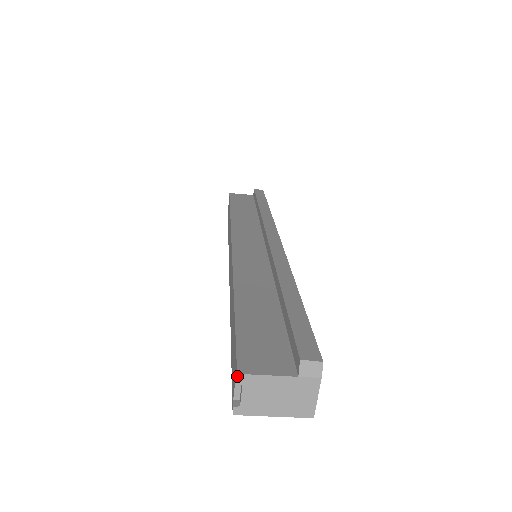
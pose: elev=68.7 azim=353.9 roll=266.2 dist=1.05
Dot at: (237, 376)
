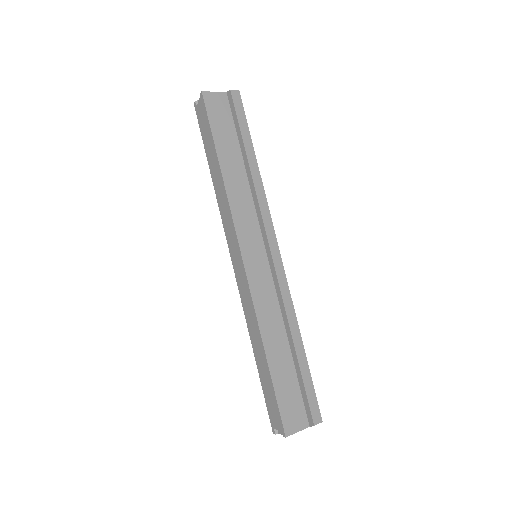
Dot at: (285, 437)
